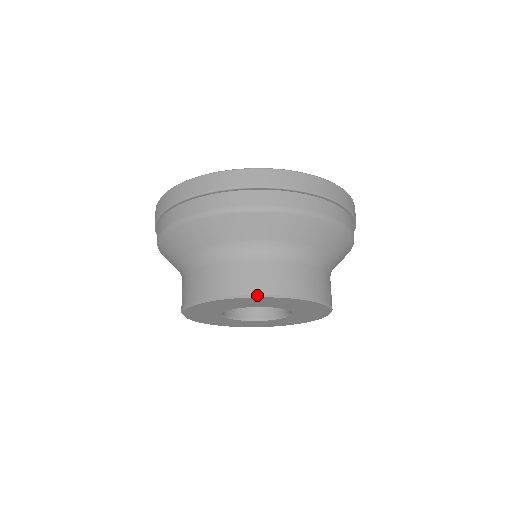
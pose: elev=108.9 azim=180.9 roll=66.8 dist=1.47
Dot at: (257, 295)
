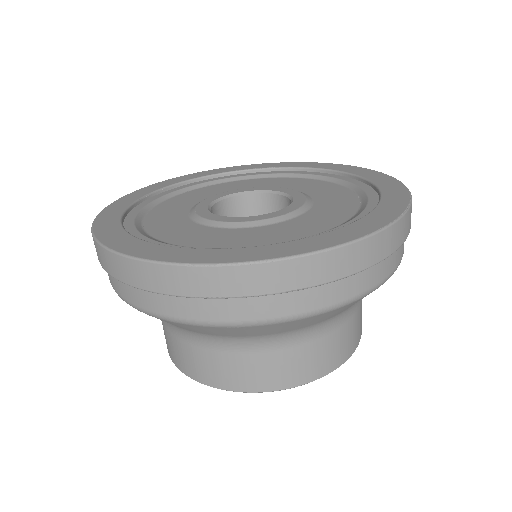
Dot at: (195, 380)
